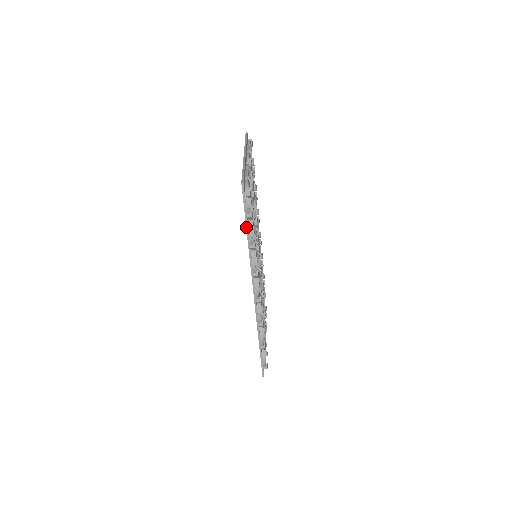
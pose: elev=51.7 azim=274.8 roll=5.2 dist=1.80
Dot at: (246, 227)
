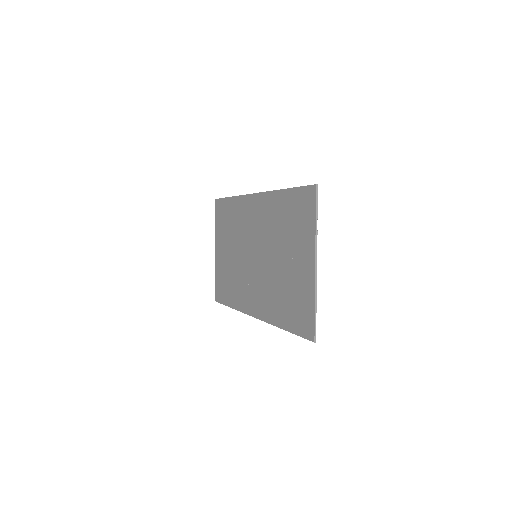
Dot at: occluded
